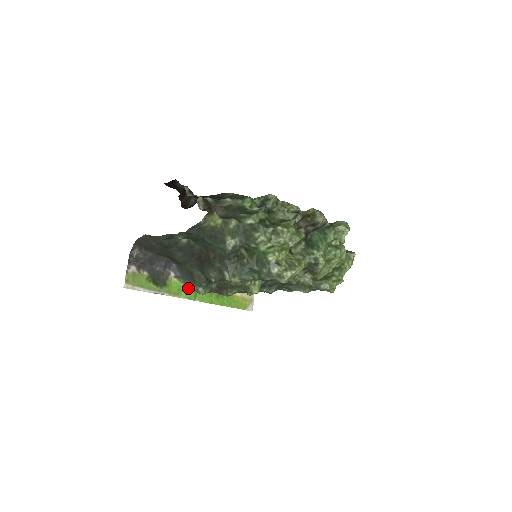
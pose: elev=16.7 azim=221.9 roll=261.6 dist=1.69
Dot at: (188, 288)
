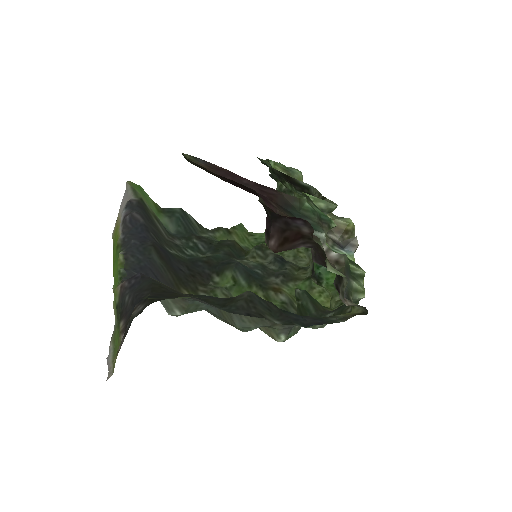
Dot at: occluded
